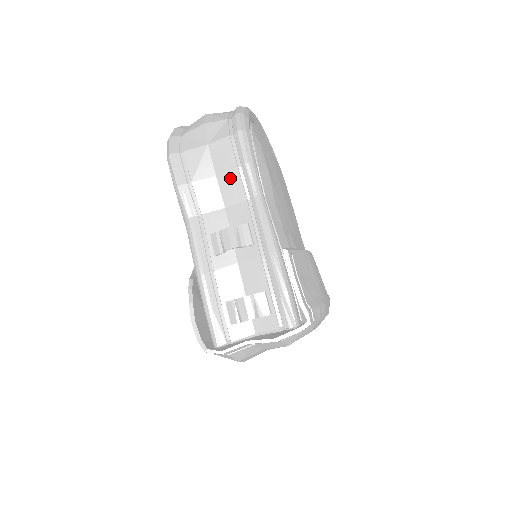
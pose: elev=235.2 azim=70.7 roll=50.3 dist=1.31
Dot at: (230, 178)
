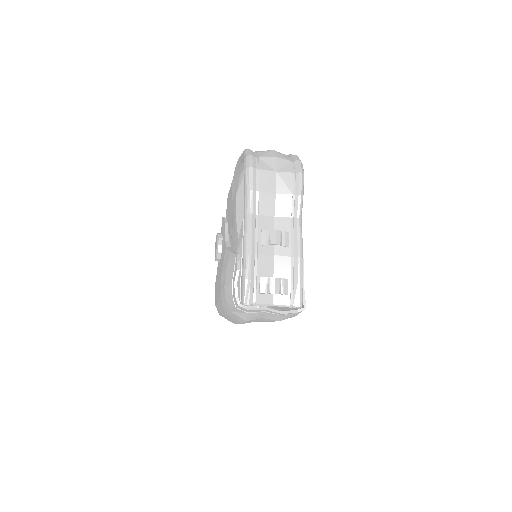
Dot at: (285, 199)
